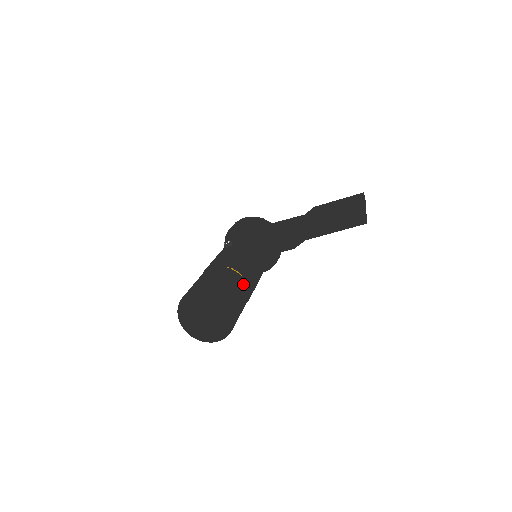
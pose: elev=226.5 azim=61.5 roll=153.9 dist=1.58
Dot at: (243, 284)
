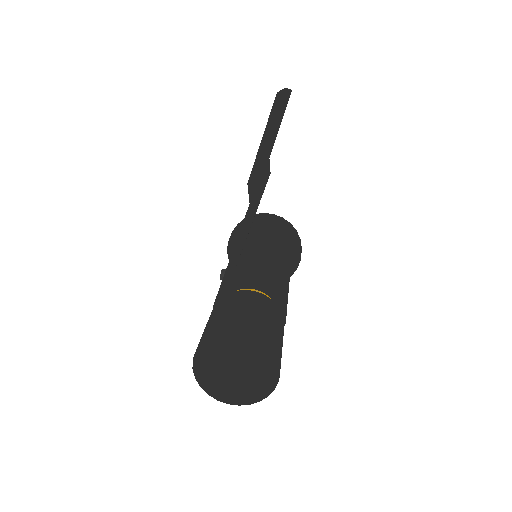
Dot at: (251, 296)
